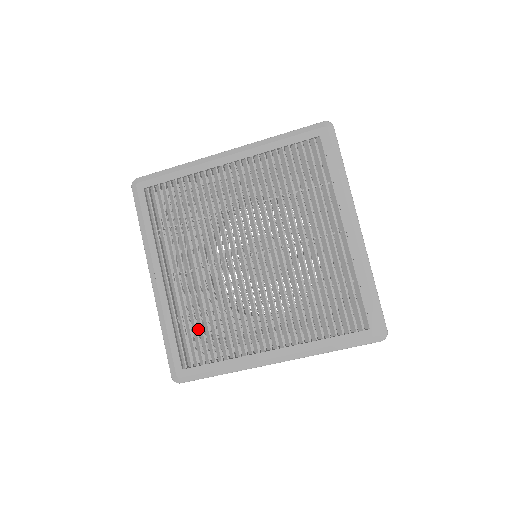
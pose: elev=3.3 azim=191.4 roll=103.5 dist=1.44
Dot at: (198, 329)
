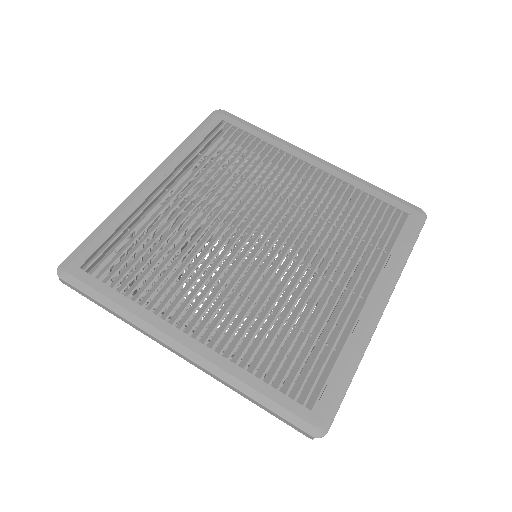
Dot at: occluded
